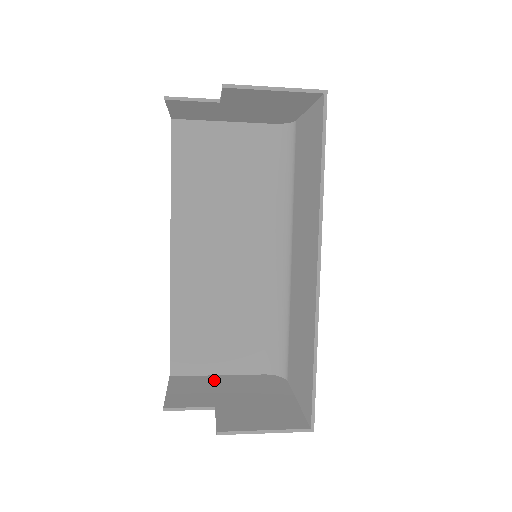
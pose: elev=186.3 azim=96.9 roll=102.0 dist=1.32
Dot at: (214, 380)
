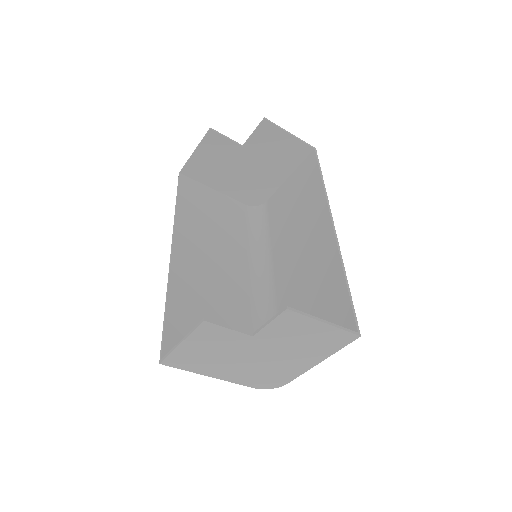
Dot at: (214, 365)
